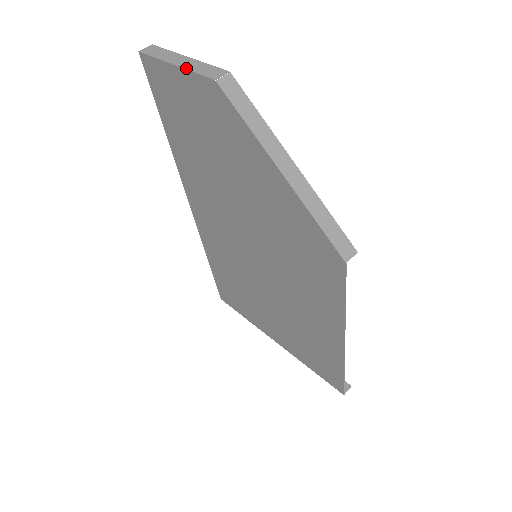
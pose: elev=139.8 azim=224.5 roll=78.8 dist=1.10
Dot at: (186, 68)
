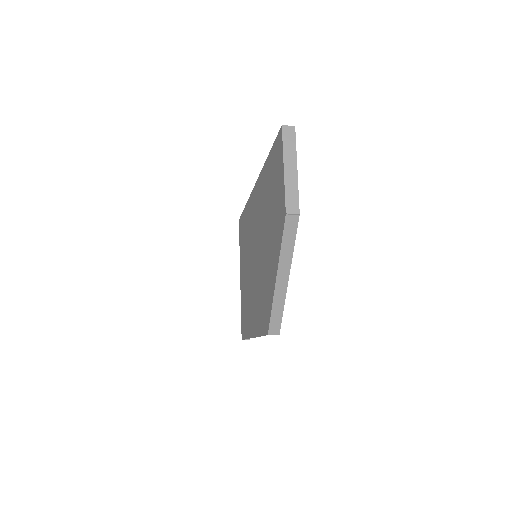
Dot at: (285, 182)
